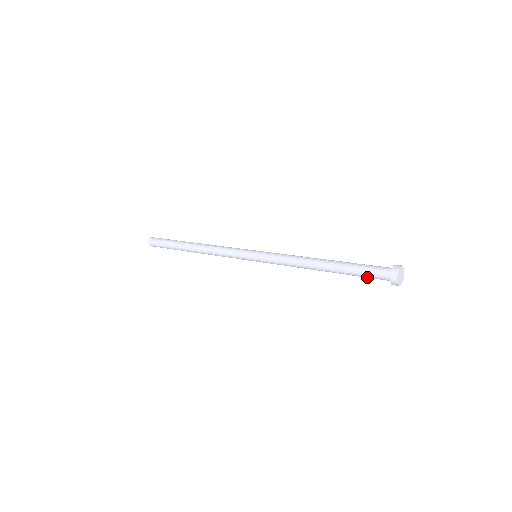
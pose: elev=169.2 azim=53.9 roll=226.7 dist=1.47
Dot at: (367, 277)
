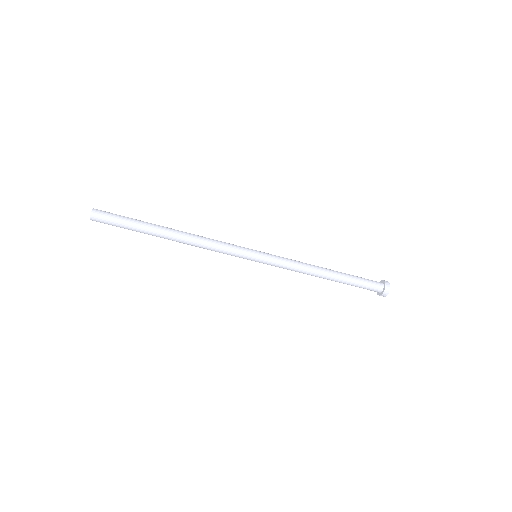
Dot at: (365, 282)
